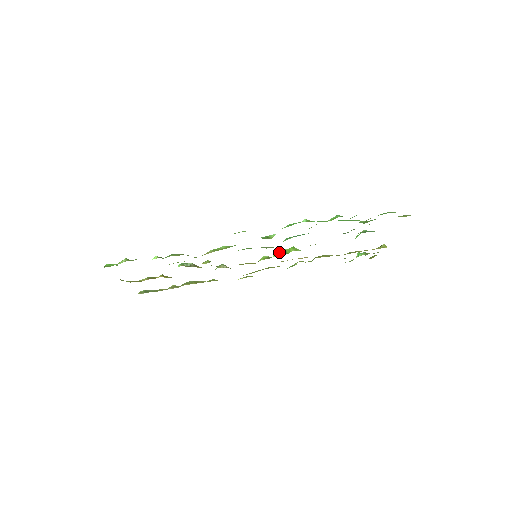
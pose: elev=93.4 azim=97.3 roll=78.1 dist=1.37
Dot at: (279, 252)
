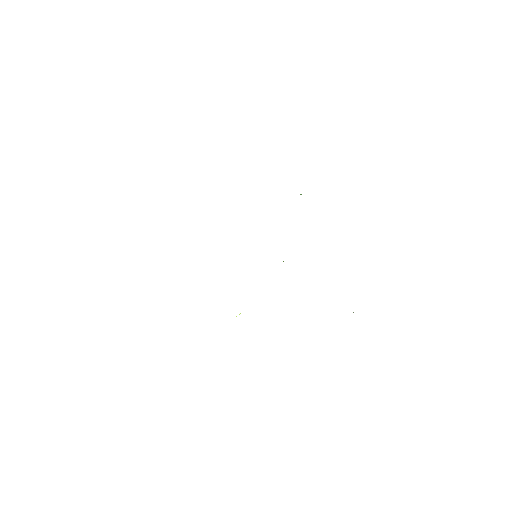
Dot at: occluded
